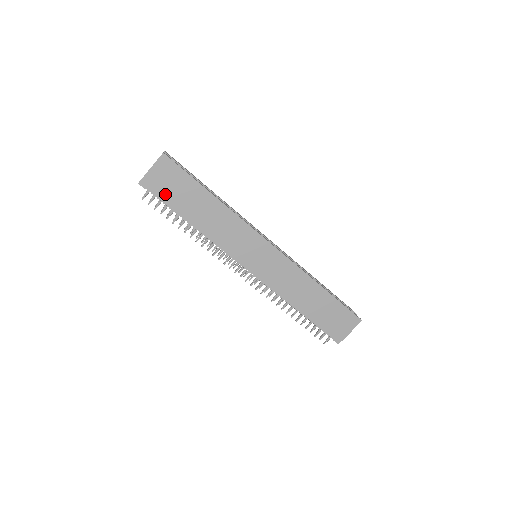
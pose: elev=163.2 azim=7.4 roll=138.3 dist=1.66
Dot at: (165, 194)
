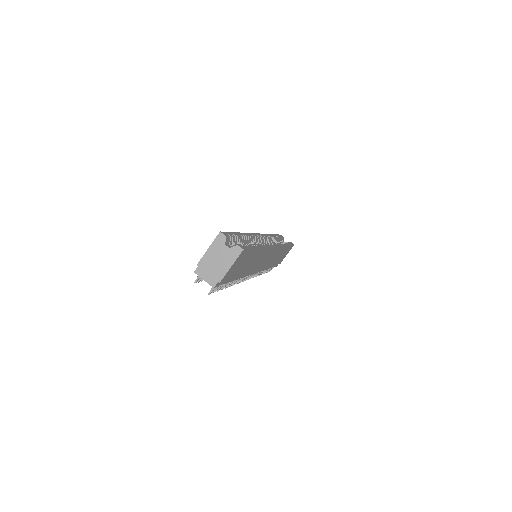
Dot at: (231, 277)
